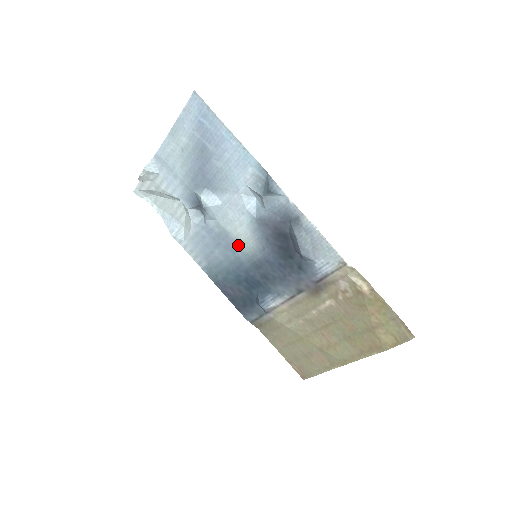
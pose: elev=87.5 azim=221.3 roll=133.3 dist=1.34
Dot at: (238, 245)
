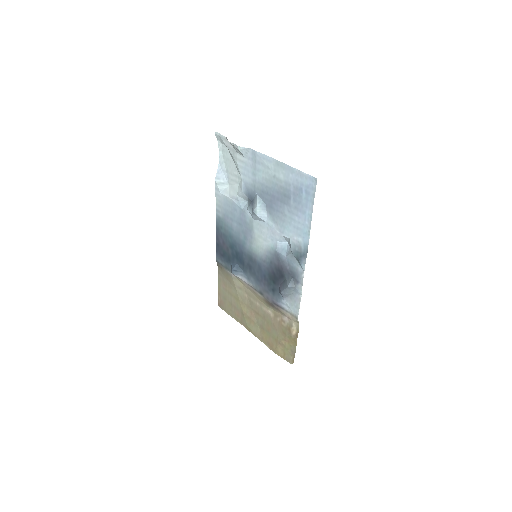
Dot at: (252, 241)
